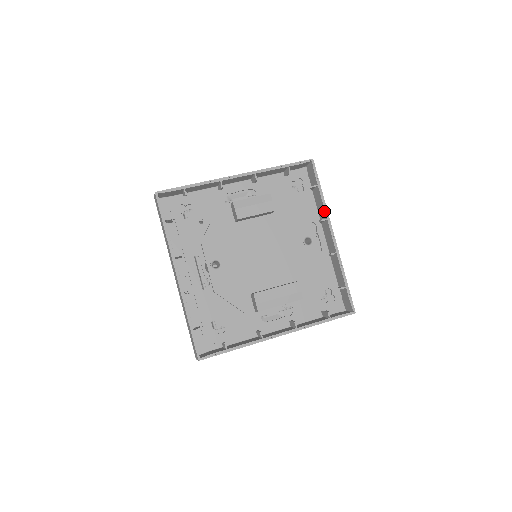
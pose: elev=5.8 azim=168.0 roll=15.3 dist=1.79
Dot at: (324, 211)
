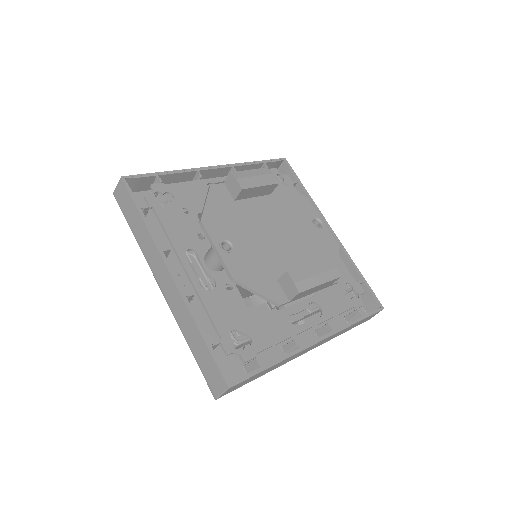
Dot at: occluded
